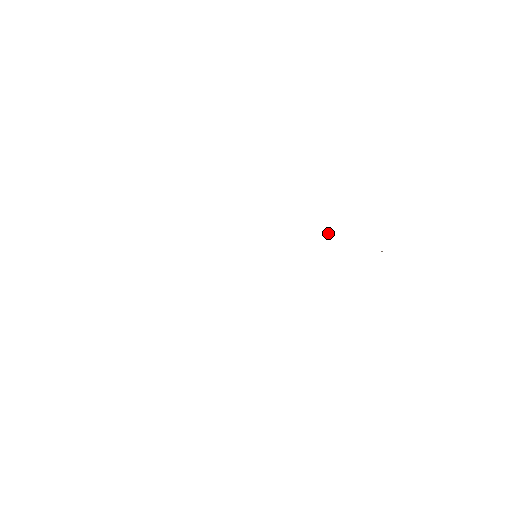
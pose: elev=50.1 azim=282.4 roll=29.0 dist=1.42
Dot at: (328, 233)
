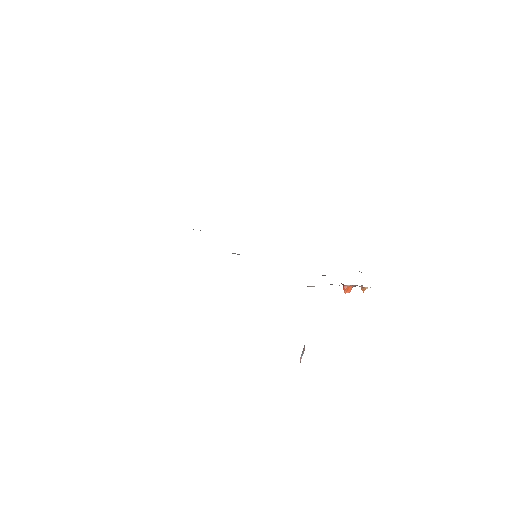
Dot at: (303, 350)
